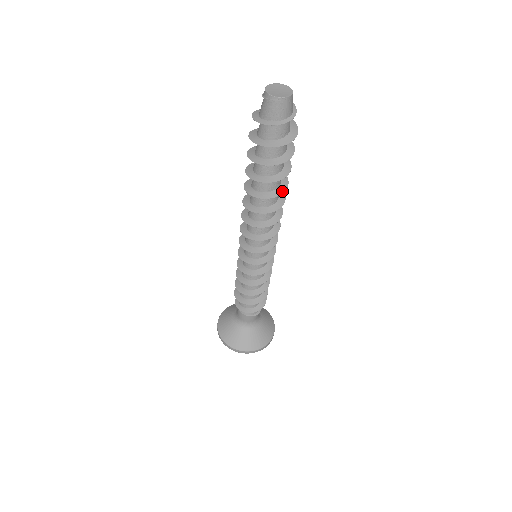
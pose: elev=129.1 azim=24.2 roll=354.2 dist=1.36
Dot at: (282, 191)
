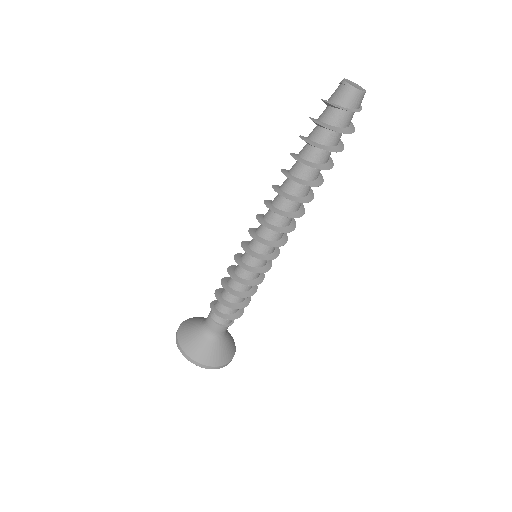
Dot at: (309, 185)
